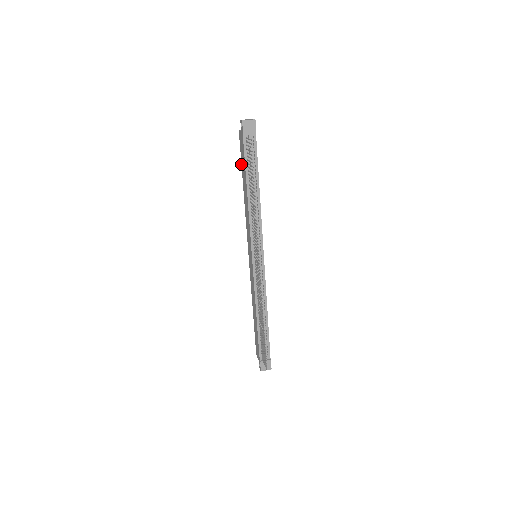
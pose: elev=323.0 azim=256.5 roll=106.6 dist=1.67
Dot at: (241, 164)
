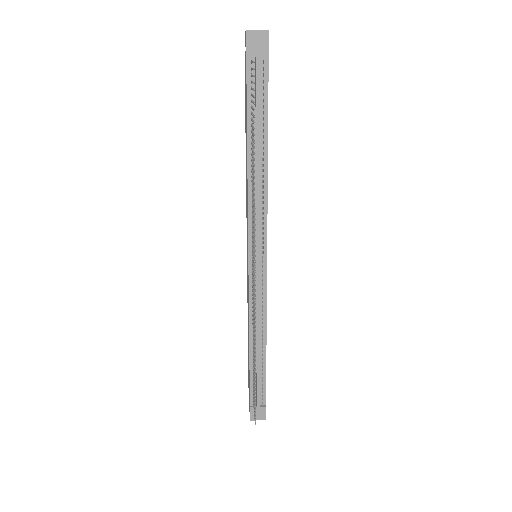
Dot at: (245, 109)
